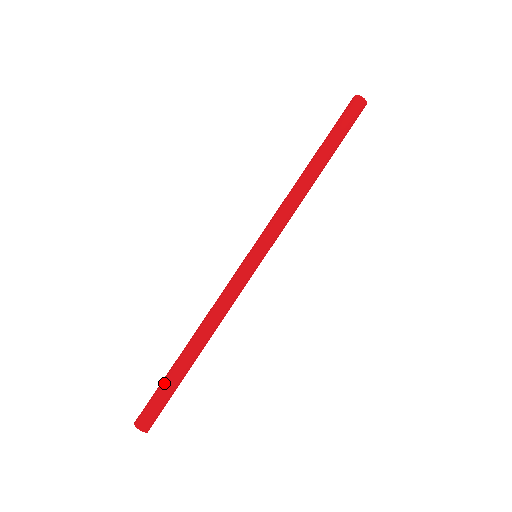
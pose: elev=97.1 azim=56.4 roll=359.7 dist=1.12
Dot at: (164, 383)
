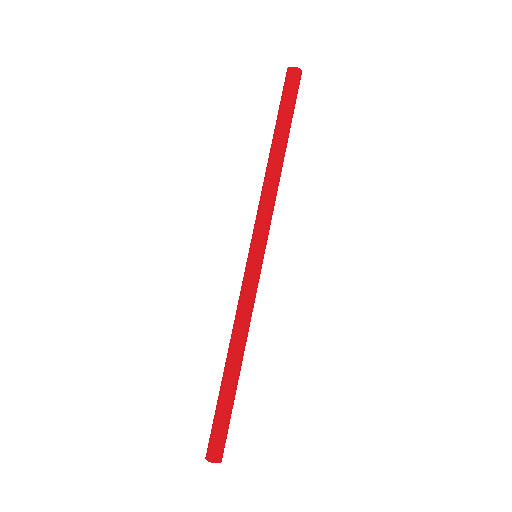
Dot at: (220, 411)
